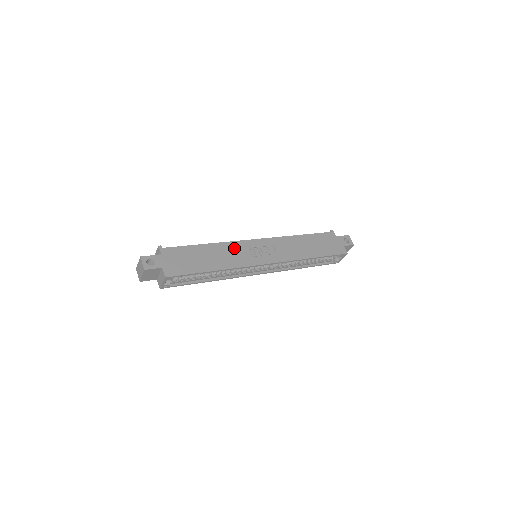
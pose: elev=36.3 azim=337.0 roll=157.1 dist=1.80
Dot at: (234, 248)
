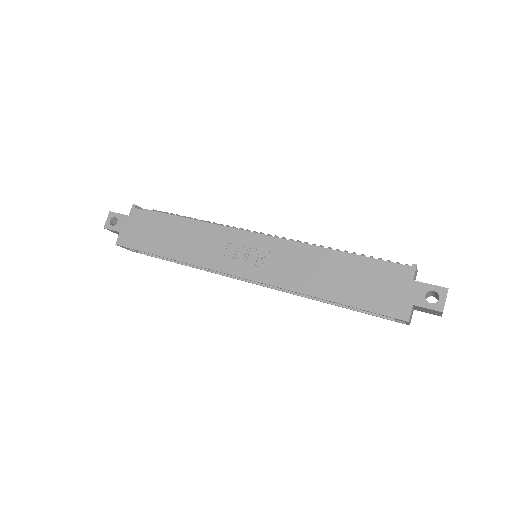
Dot at: (212, 236)
